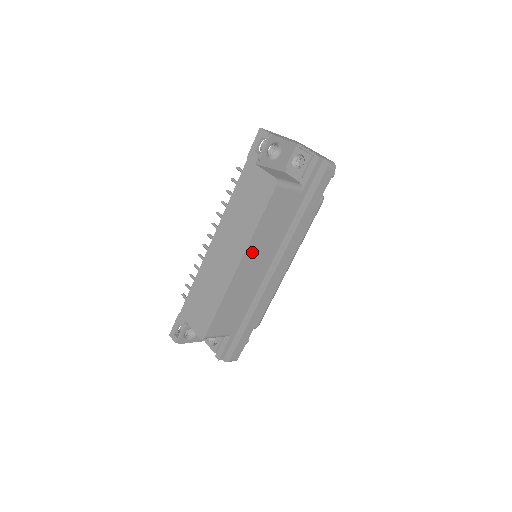
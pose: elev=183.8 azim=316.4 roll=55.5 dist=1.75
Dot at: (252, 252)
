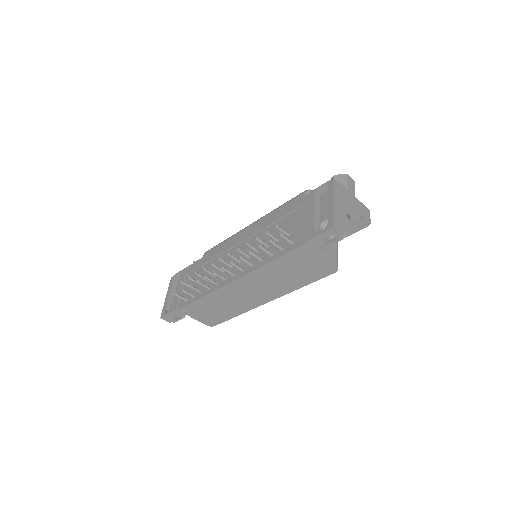
Dot at: occluded
